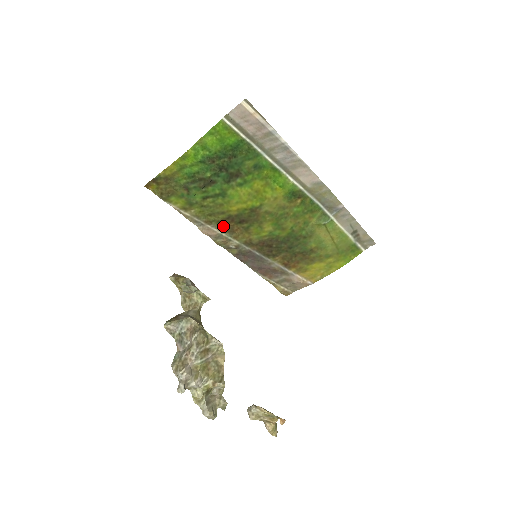
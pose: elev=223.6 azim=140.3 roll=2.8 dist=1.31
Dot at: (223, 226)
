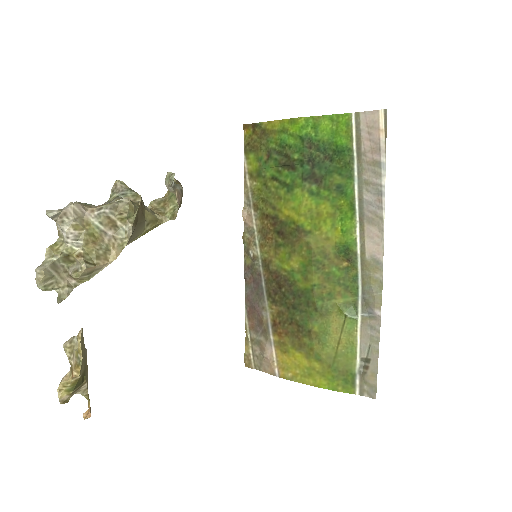
Dot at: (263, 223)
